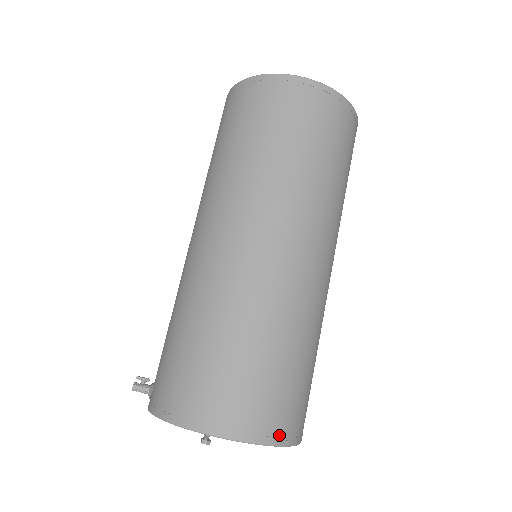
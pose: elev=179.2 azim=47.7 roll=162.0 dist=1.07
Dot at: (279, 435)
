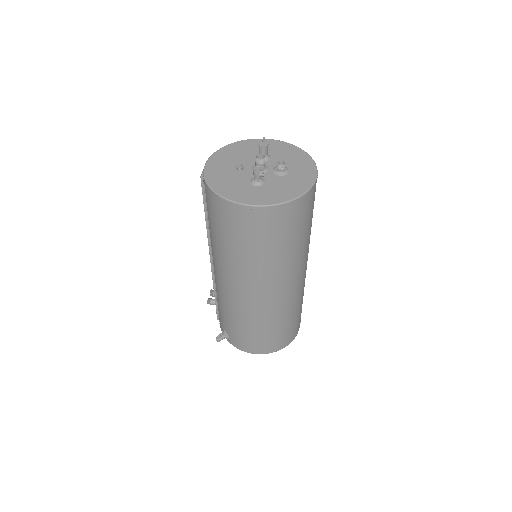
Dot at: occluded
